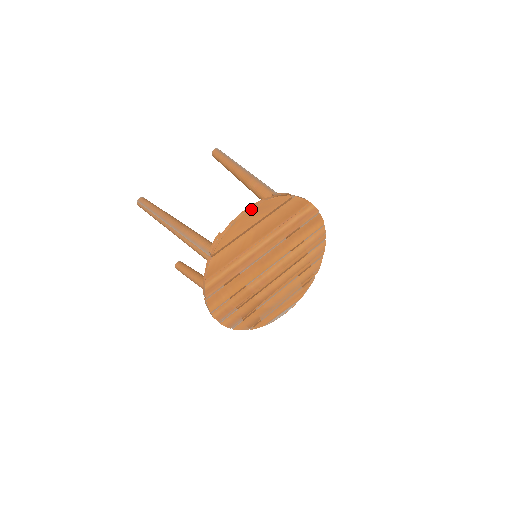
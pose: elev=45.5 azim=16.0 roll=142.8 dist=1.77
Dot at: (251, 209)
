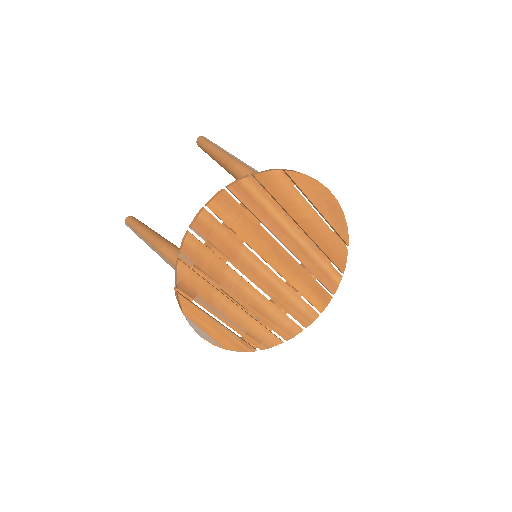
Dot at: (334, 198)
